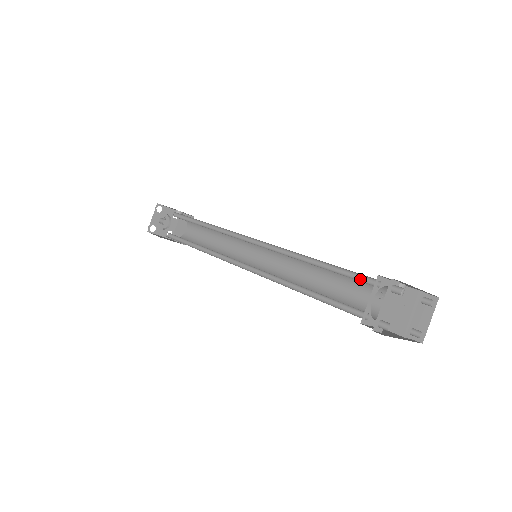
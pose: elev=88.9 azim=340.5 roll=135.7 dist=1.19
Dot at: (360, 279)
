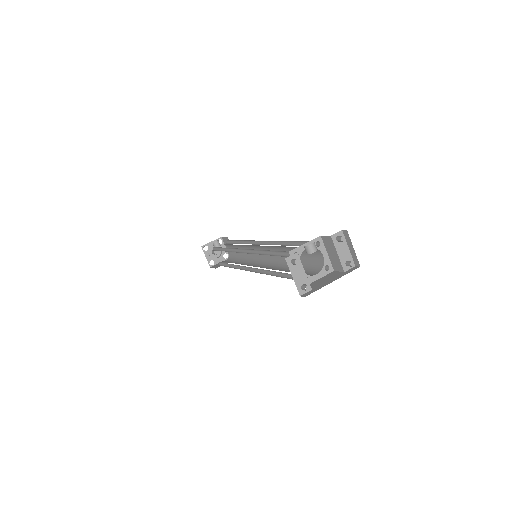
Dot at: occluded
